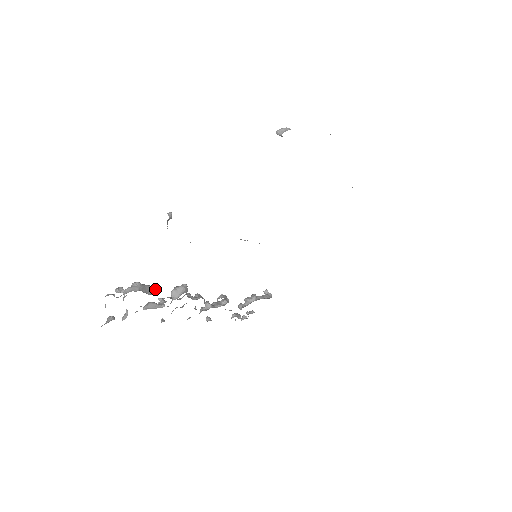
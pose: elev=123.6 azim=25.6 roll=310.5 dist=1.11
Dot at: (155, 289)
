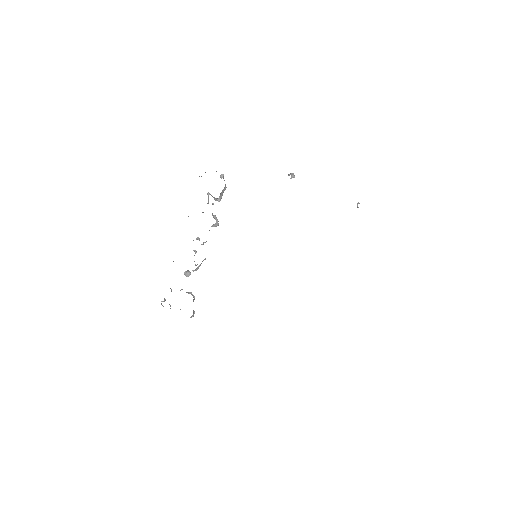
Dot at: occluded
